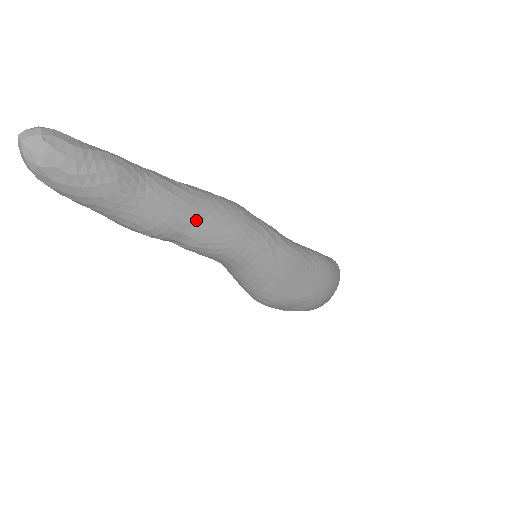
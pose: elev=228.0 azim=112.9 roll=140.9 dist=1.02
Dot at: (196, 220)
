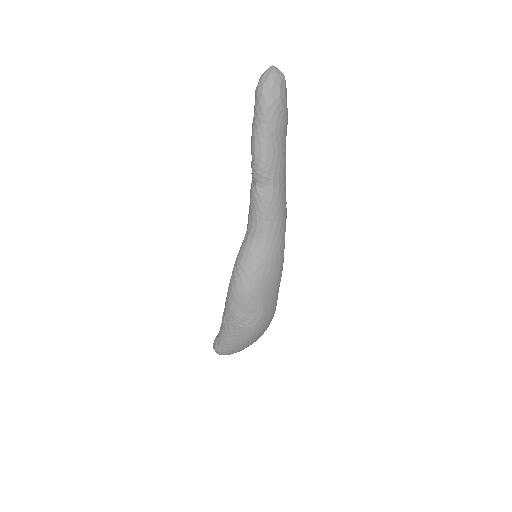
Dot at: (281, 186)
